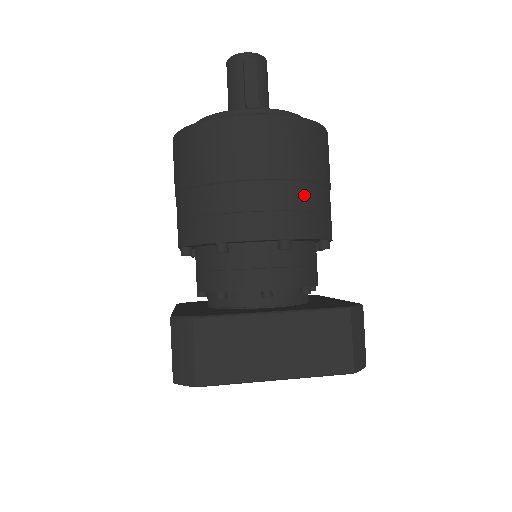
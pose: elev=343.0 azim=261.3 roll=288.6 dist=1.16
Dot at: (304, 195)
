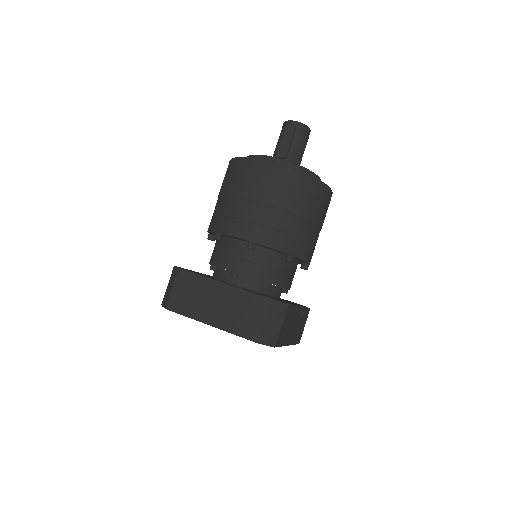
Dot at: (276, 218)
